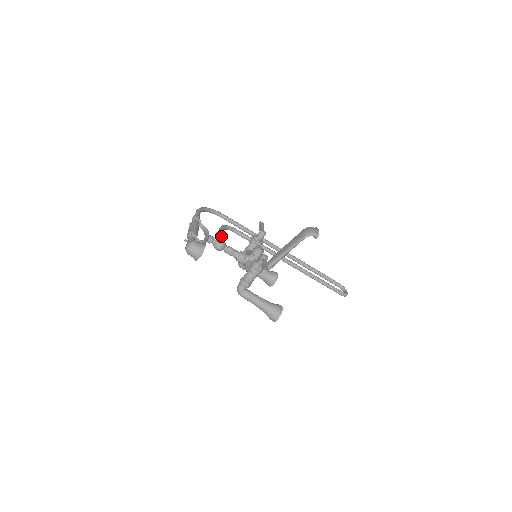
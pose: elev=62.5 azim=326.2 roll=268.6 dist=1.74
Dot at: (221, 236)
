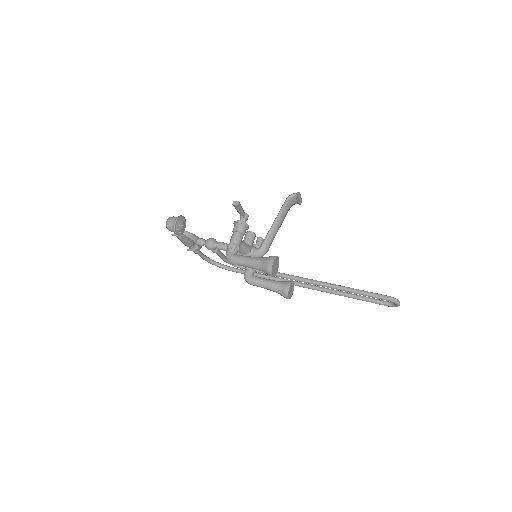
Dot at: occluded
